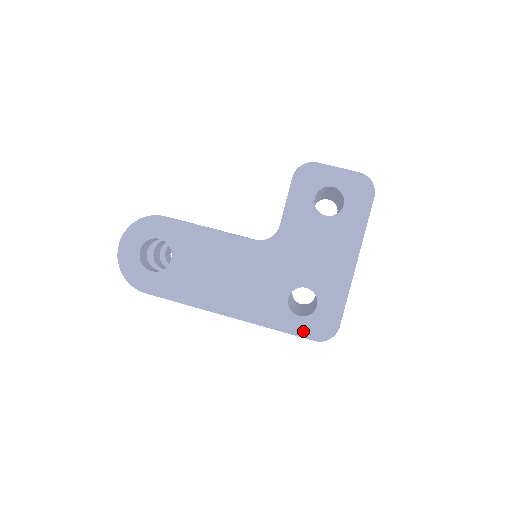
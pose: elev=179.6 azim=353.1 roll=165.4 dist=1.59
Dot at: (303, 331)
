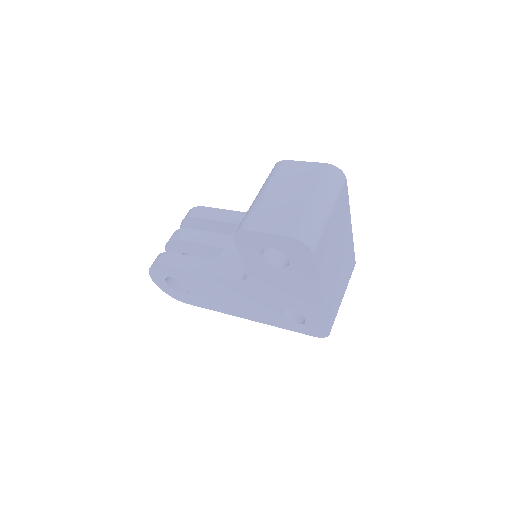
Dot at: (303, 331)
